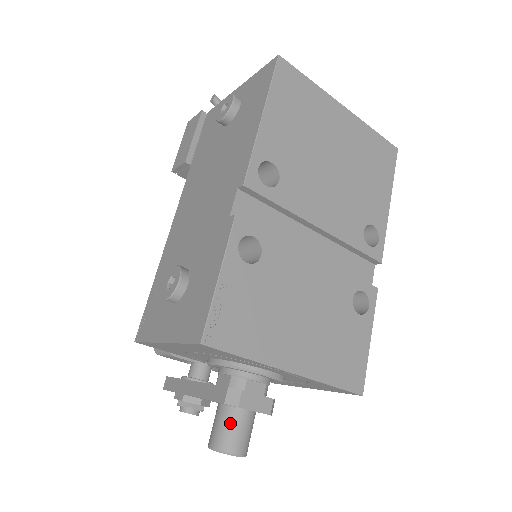
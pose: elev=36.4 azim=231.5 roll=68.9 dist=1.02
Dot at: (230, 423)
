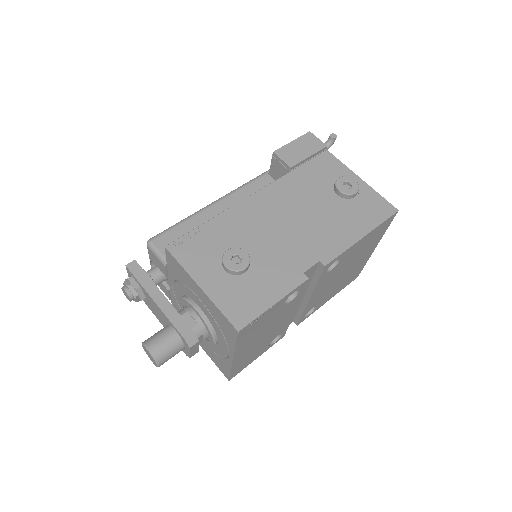
Dot at: (173, 348)
